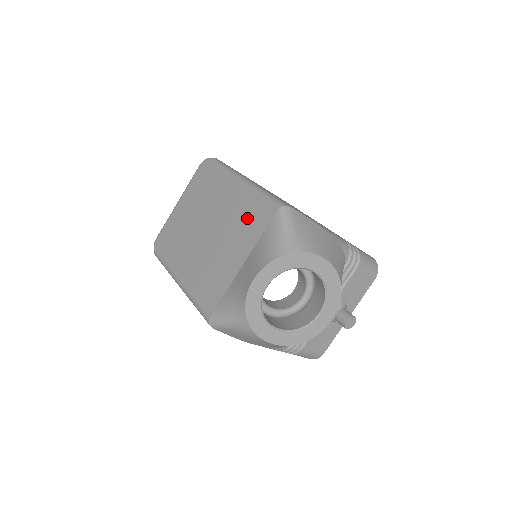
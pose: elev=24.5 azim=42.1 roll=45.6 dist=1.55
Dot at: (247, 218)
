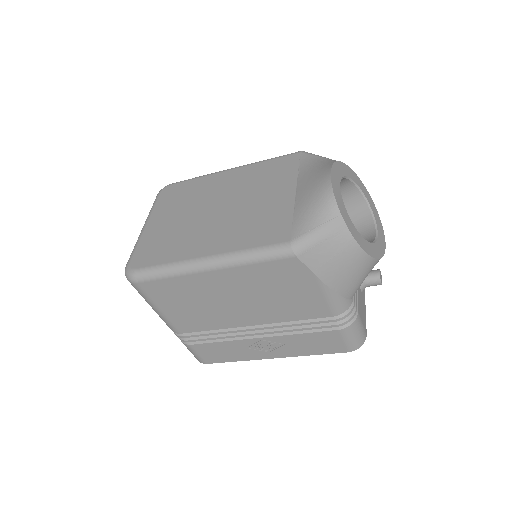
Dot at: (268, 174)
